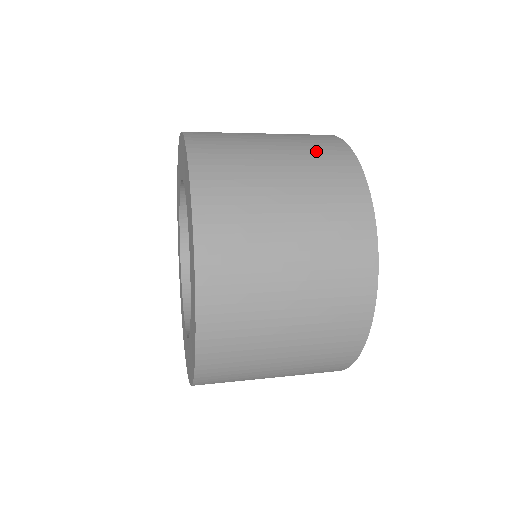
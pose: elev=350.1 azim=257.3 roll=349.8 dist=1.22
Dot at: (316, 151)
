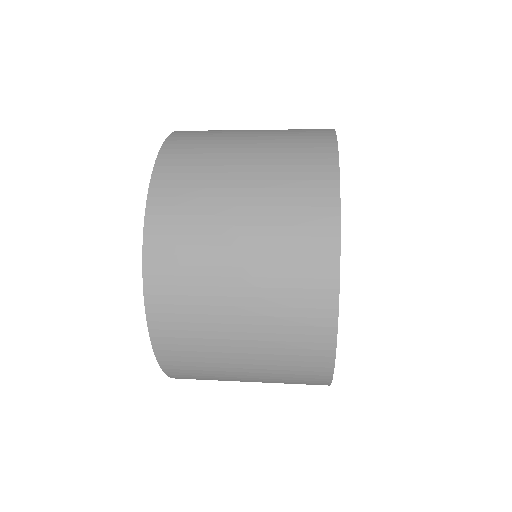
Dot at: occluded
